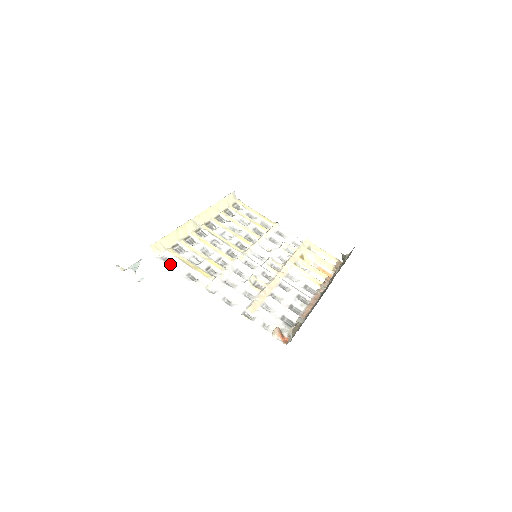
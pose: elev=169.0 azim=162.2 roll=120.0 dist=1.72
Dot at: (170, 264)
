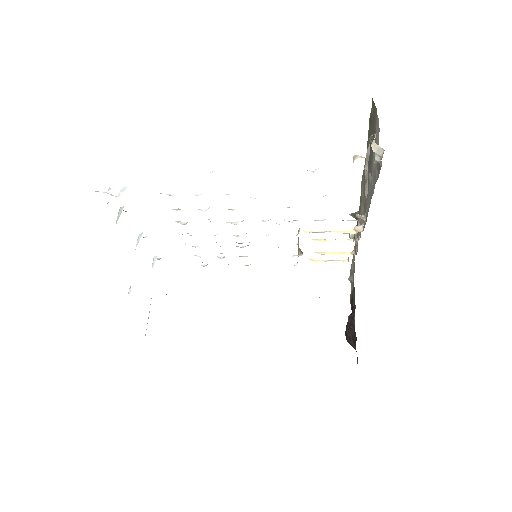
Dot at: occluded
